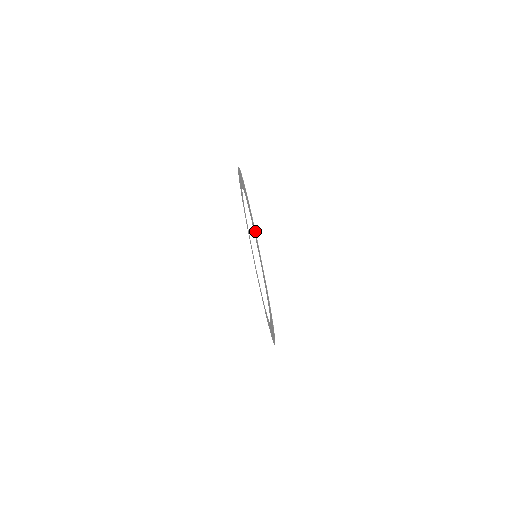
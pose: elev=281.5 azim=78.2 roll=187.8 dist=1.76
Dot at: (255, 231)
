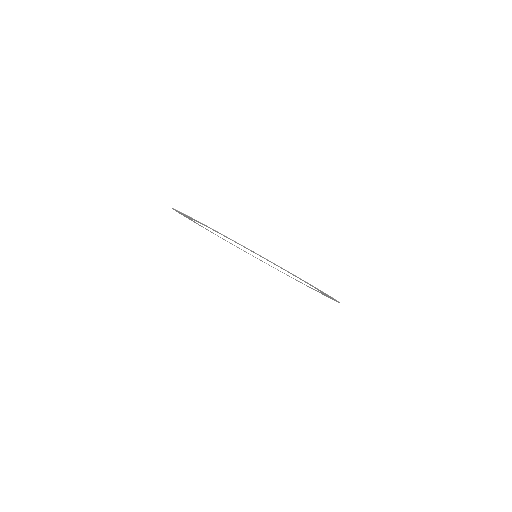
Dot at: occluded
